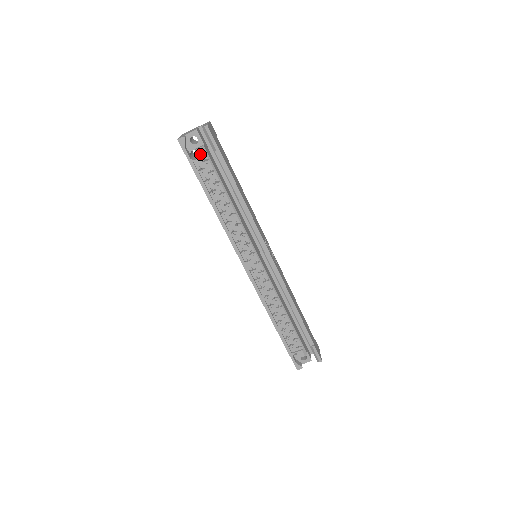
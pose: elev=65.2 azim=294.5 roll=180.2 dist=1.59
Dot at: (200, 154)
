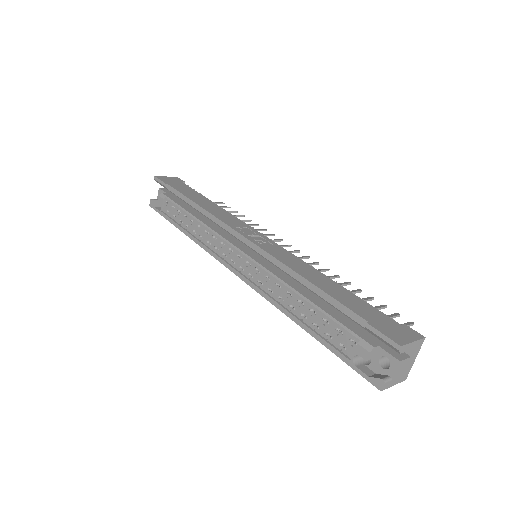
Dot at: (161, 201)
